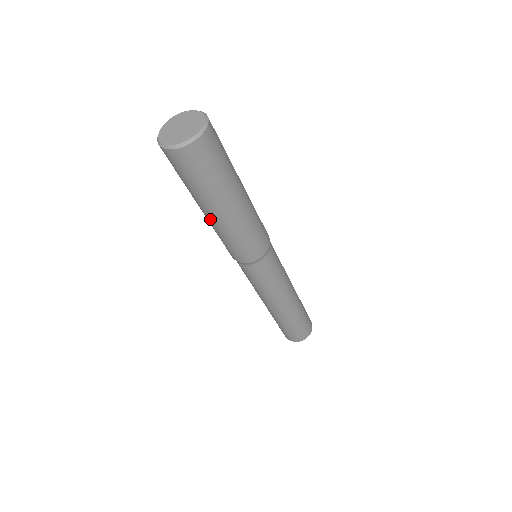
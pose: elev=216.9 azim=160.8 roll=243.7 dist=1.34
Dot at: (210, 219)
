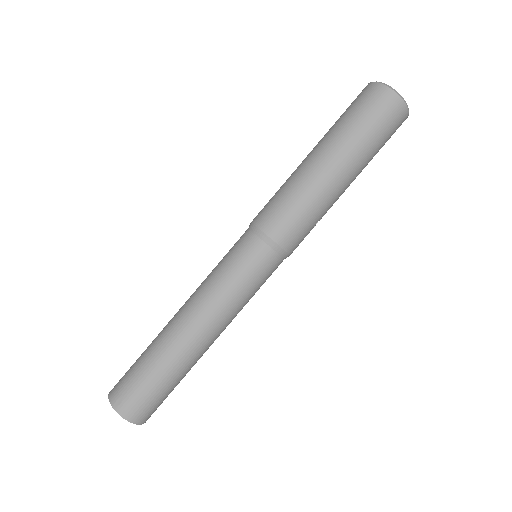
Dot at: (307, 161)
